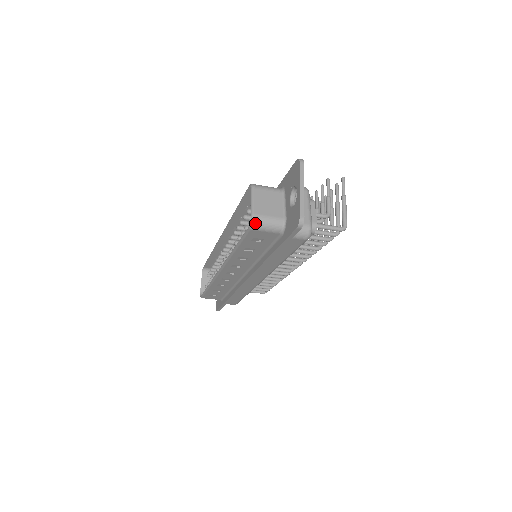
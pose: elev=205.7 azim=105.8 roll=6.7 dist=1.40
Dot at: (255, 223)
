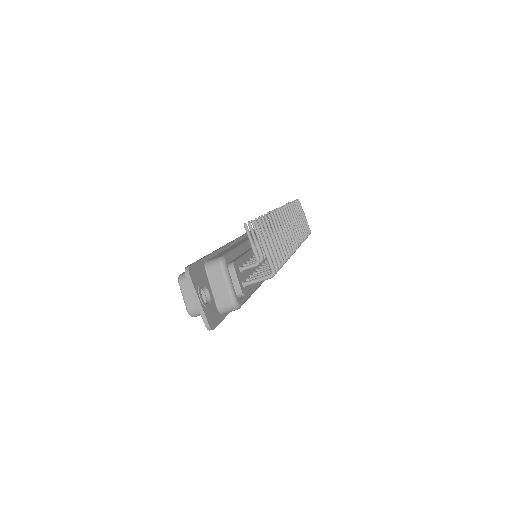
Dot at: (193, 315)
